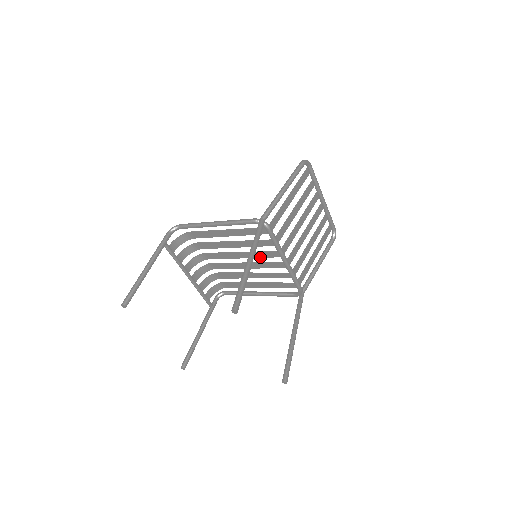
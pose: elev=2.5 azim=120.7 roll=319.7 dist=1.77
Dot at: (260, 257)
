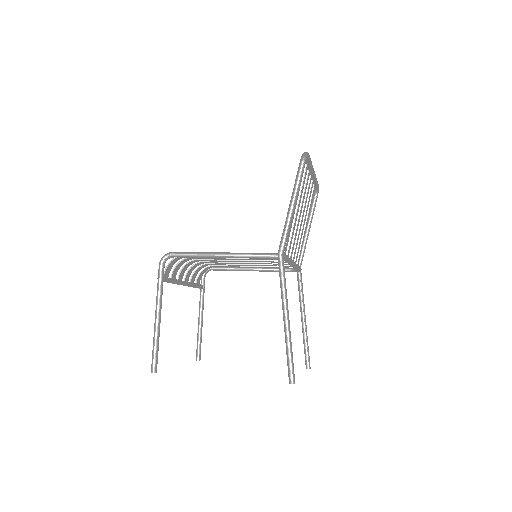
Dot at: occluded
